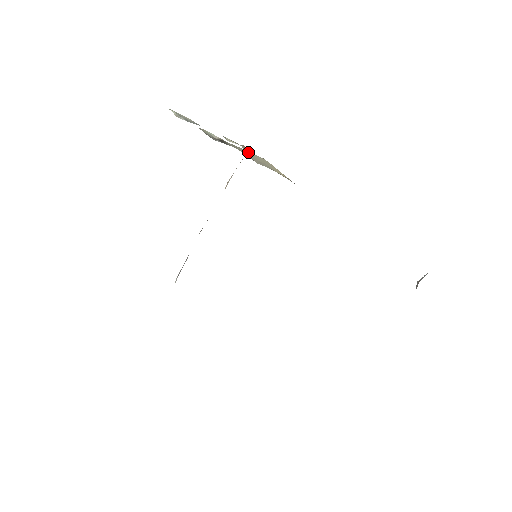
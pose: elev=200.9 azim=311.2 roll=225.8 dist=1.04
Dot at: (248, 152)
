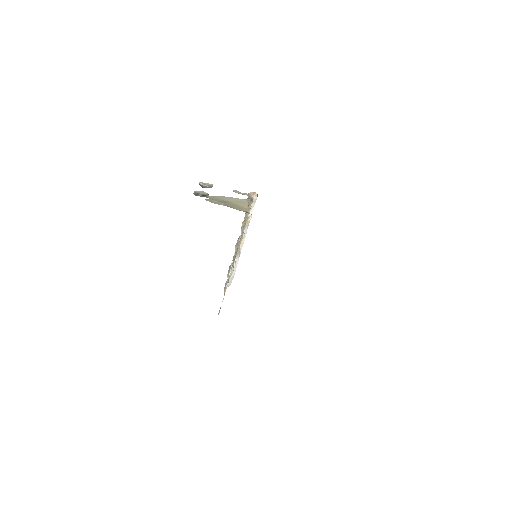
Dot at: (230, 198)
